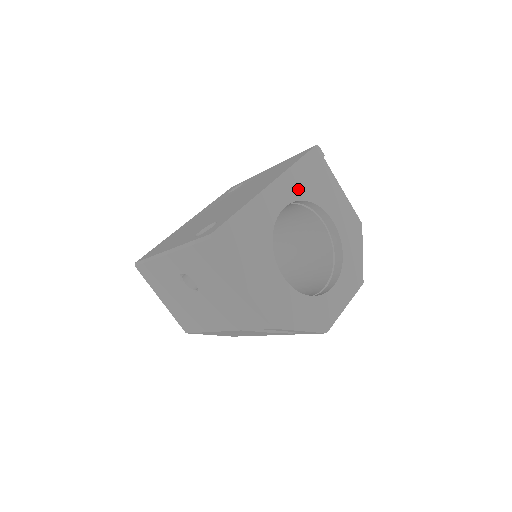
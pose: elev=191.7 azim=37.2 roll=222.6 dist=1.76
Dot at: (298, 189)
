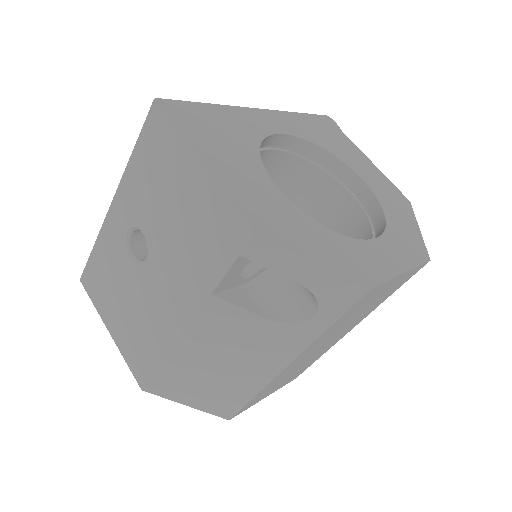
Dot at: (302, 131)
